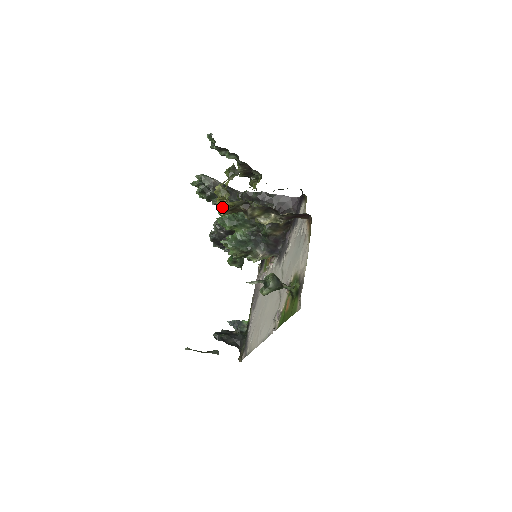
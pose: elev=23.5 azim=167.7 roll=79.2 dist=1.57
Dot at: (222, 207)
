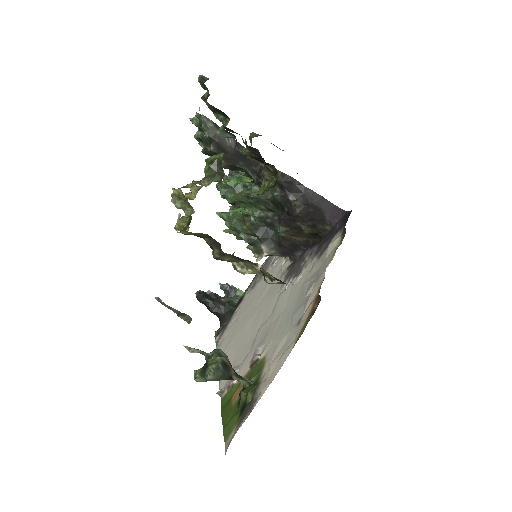
Dot at: (179, 222)
